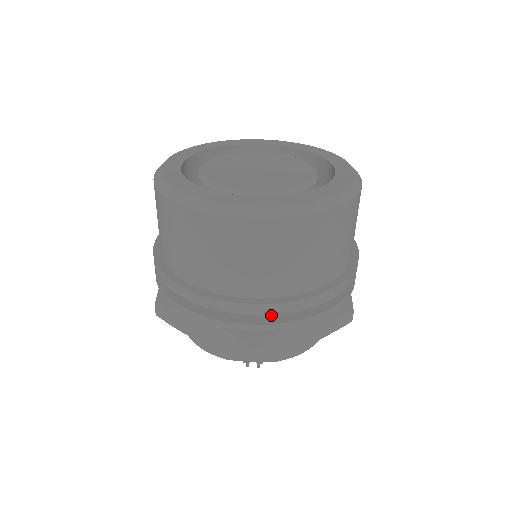
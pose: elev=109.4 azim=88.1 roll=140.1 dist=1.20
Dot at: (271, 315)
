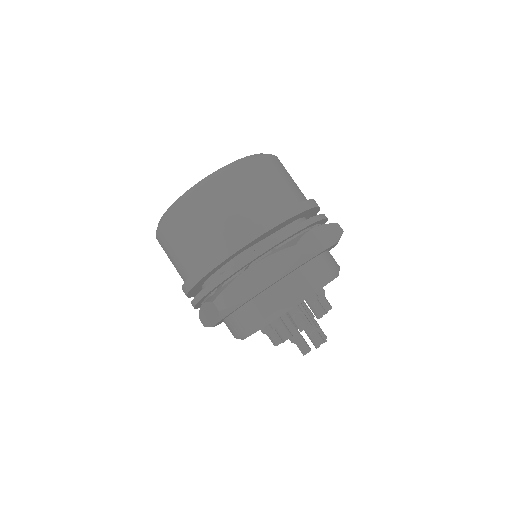
Dot at: occluded
